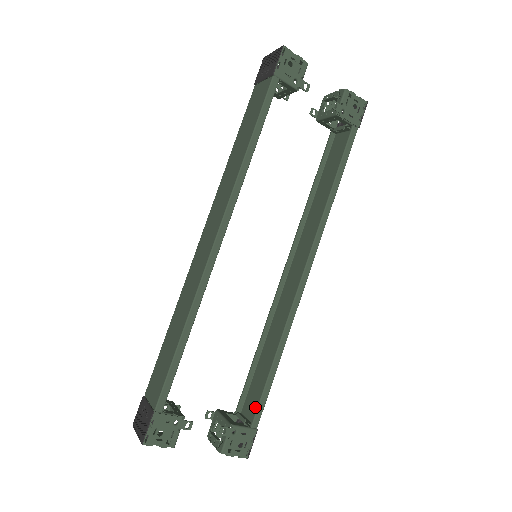
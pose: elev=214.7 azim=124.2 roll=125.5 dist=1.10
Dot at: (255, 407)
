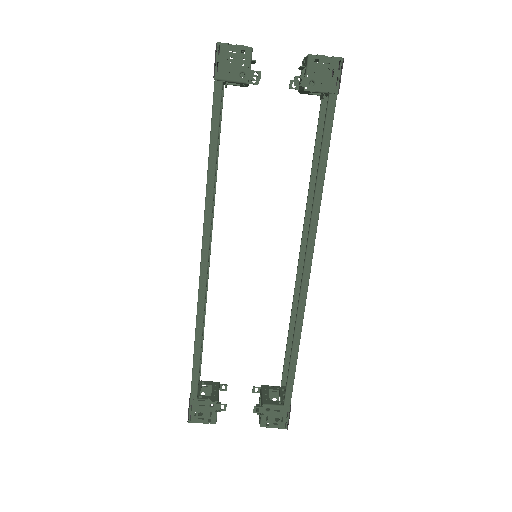
Dot at: occluded
